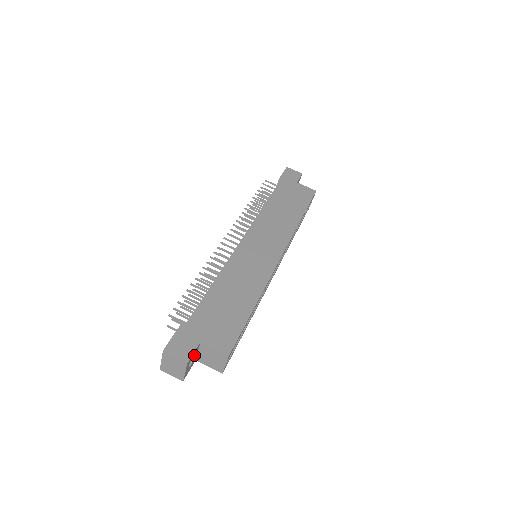
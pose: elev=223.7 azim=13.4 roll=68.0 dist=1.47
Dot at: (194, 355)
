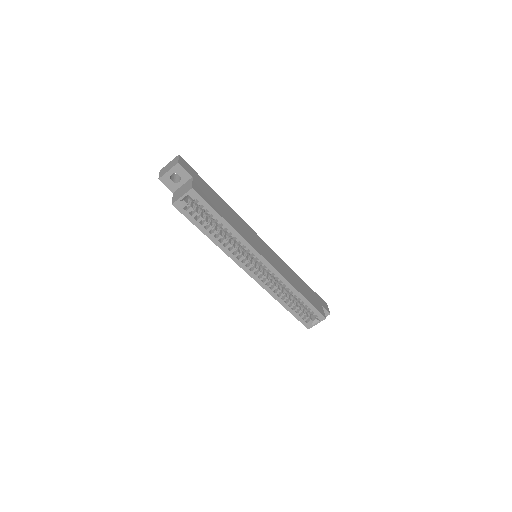
Dot at: (181, 177)
